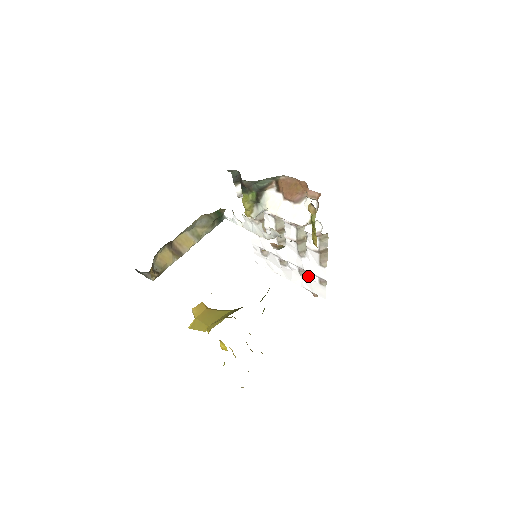
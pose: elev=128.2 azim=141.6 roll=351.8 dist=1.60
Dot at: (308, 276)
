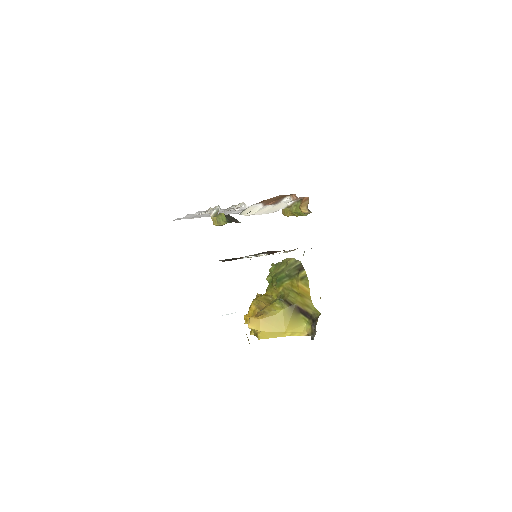
Dot at: occluded
